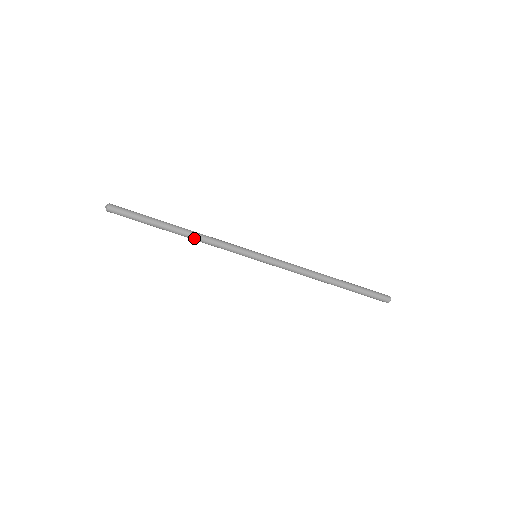
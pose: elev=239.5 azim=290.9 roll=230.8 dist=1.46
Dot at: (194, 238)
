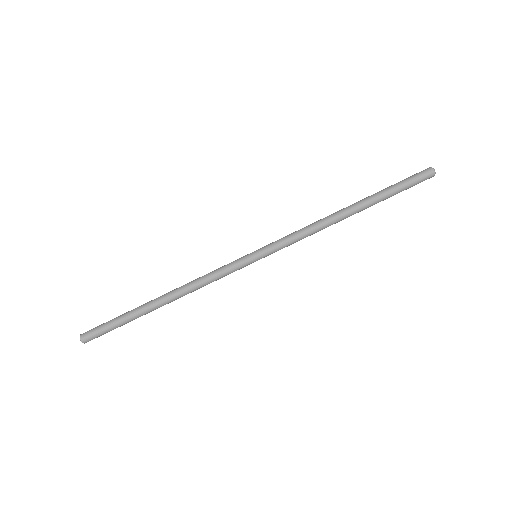
Dot at: (179, 289)
